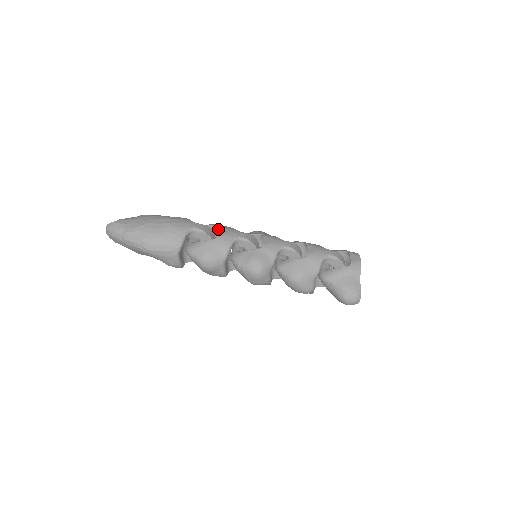
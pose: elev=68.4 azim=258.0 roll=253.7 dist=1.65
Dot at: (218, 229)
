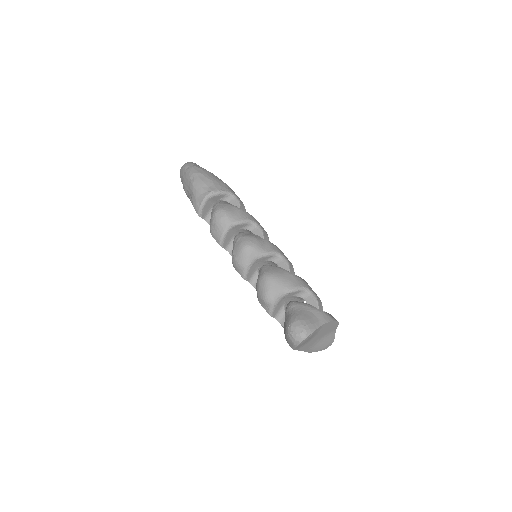
Dot at: occluded
